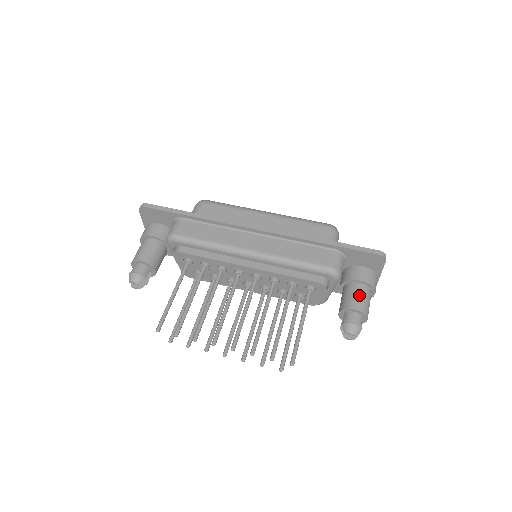
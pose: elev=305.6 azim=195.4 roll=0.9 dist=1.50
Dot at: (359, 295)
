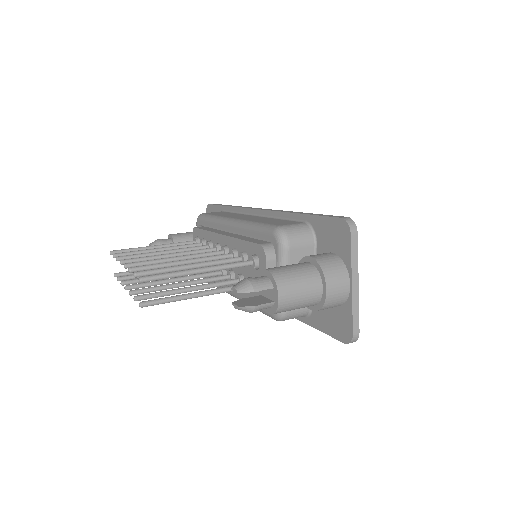
Dot at: (291, 265)
